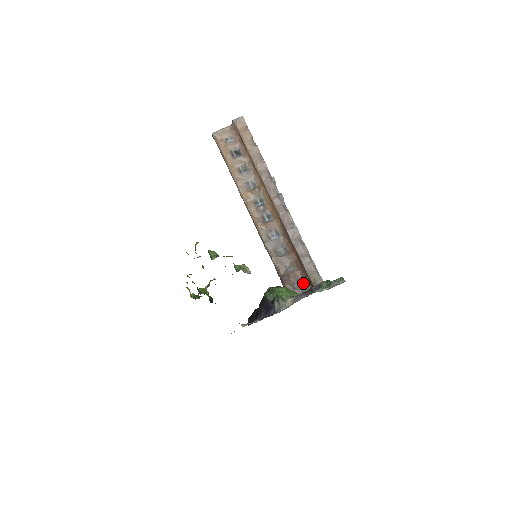
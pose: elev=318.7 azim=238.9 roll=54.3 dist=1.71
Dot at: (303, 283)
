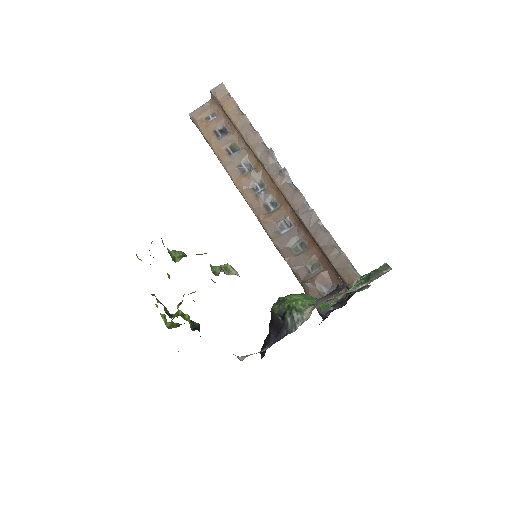
Dot at: (335, 288)
